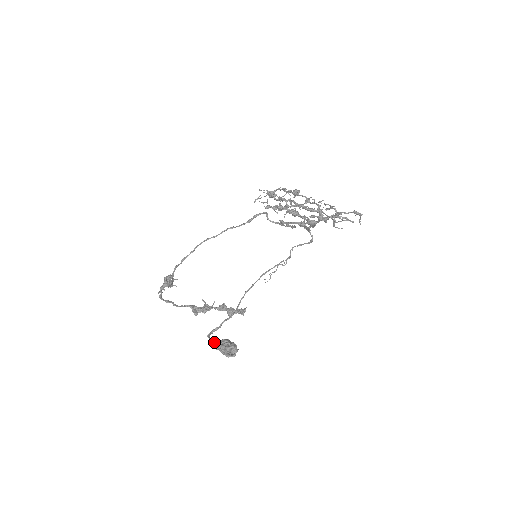
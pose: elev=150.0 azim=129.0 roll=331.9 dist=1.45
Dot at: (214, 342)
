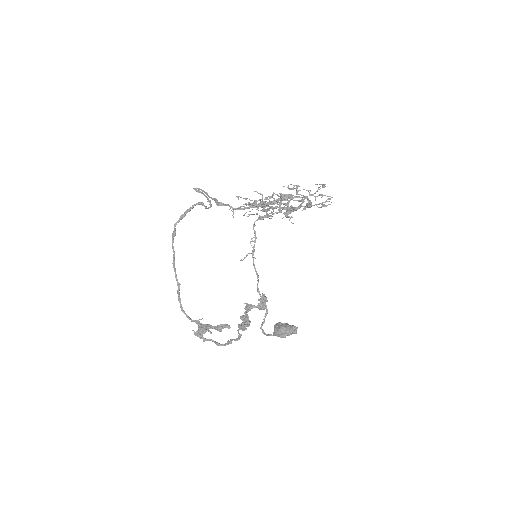
Dot at: (278, 335)
